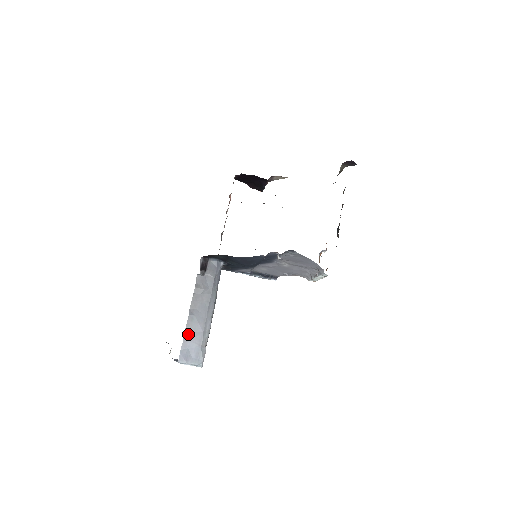
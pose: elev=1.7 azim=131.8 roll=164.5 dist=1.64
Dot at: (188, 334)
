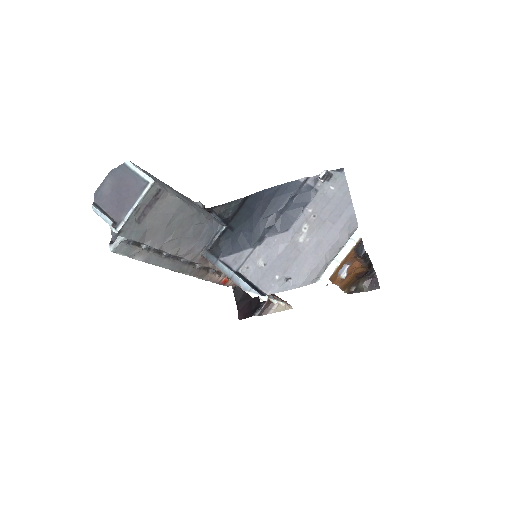
Dot at: (158, 179)
